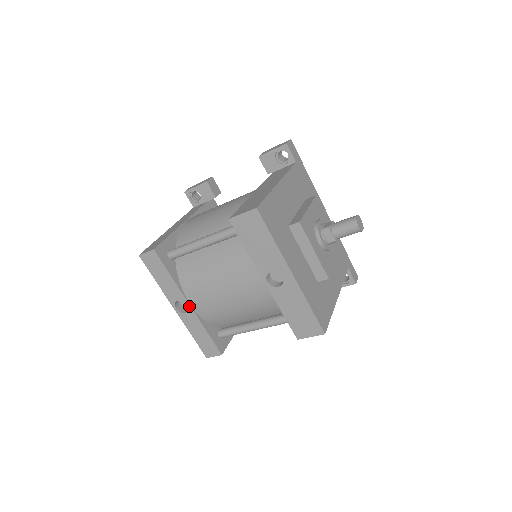
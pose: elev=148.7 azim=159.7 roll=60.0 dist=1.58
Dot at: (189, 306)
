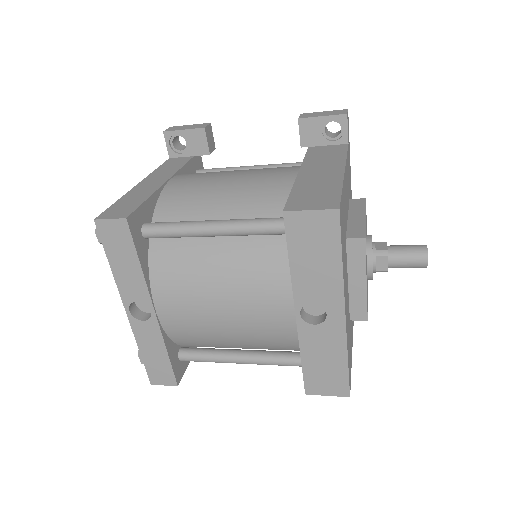
Dot at: (153, 313)
